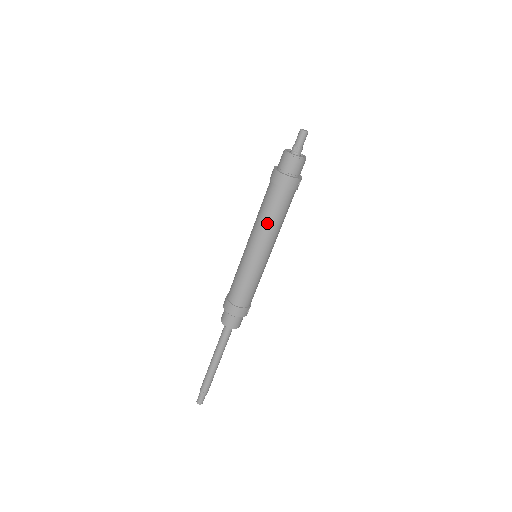
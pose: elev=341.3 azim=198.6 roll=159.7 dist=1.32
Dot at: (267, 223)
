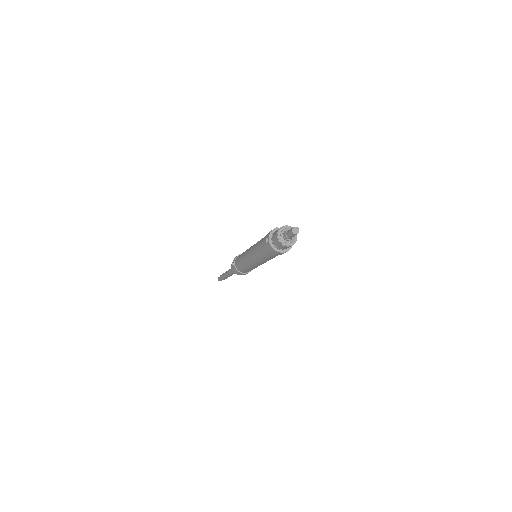
Dot at: (267, 260)
